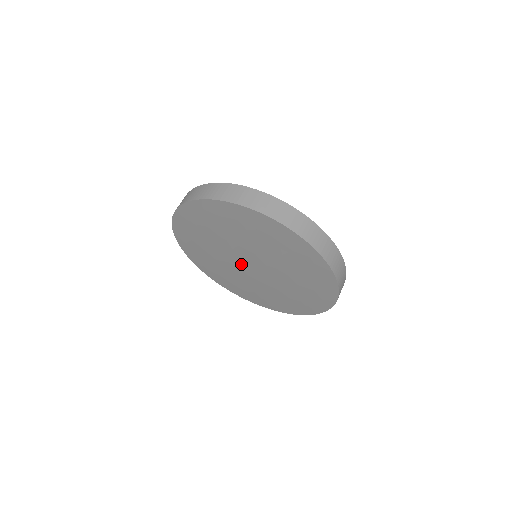
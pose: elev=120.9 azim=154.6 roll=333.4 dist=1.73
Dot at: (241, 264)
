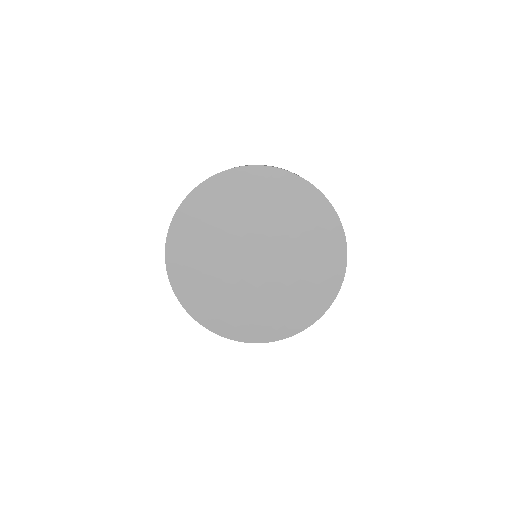
Dot at: (243, 260)
